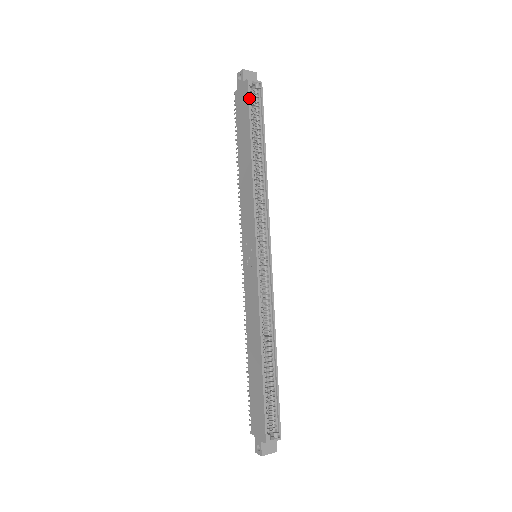
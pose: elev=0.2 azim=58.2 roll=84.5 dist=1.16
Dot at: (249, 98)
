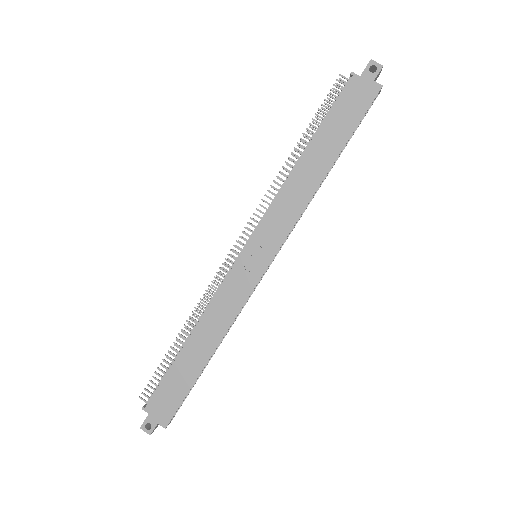
Dot at: occluded
